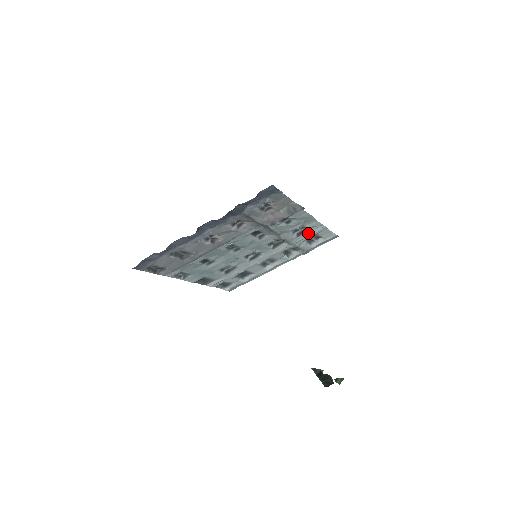
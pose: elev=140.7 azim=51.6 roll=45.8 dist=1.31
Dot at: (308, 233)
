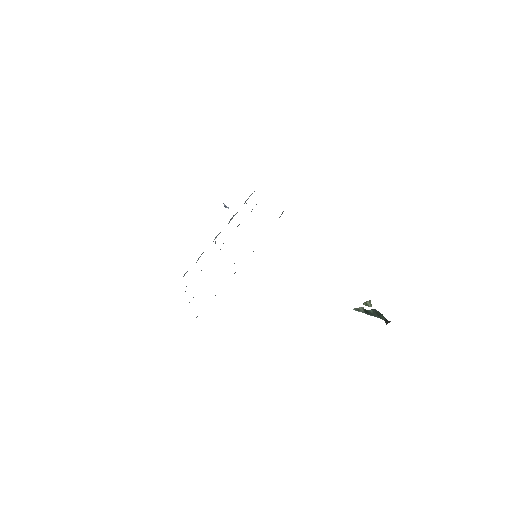
Dot at: occluded
